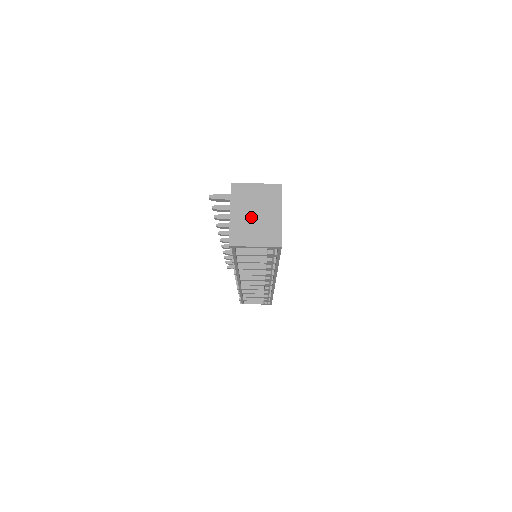
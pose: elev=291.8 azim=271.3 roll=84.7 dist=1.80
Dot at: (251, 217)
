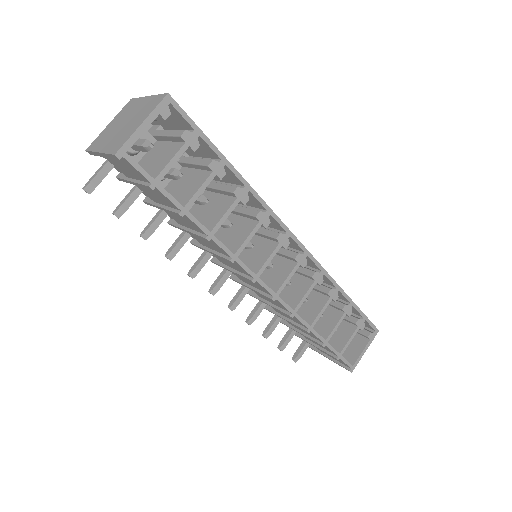
Dot at: (120, 129)
